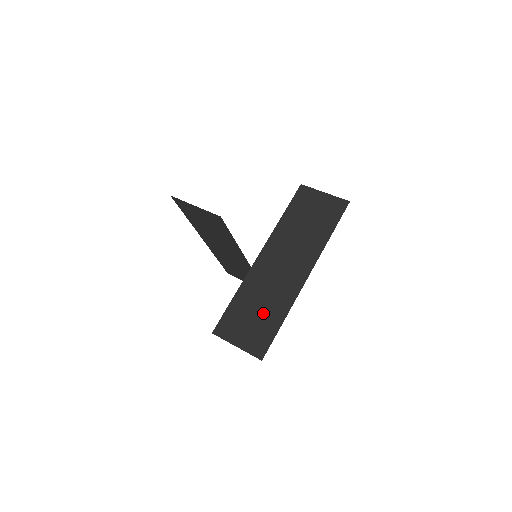
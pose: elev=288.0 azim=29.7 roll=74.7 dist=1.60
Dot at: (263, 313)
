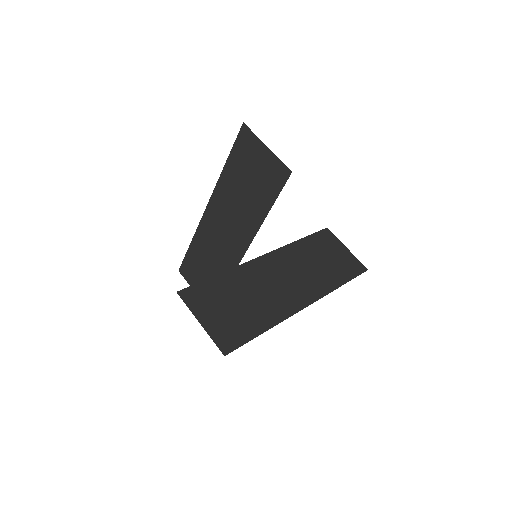
Dot at: (247, 309)
